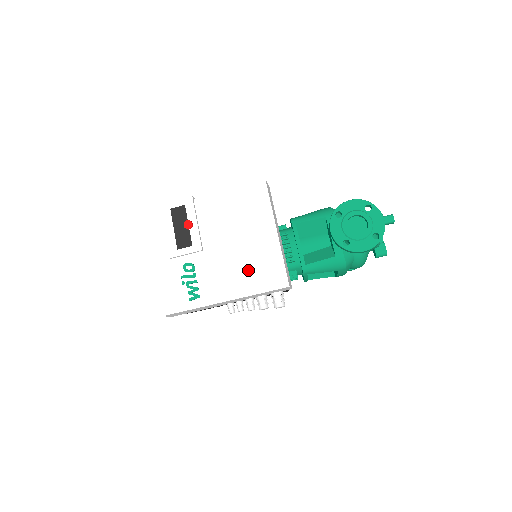
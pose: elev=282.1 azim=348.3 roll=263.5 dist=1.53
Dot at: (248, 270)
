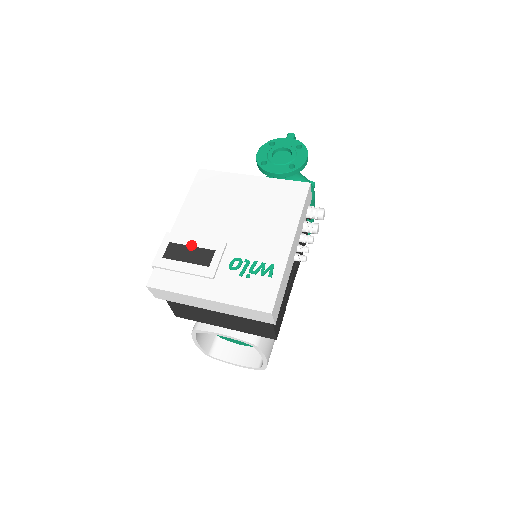
Dot at: (273, 211)
